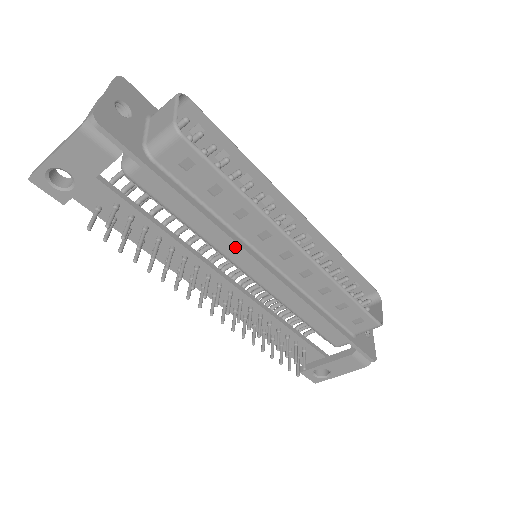
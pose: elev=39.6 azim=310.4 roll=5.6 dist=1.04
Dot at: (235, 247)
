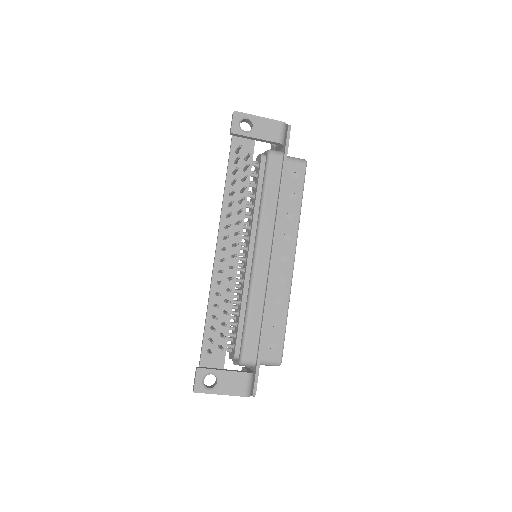
Dot at: (271, 229)
